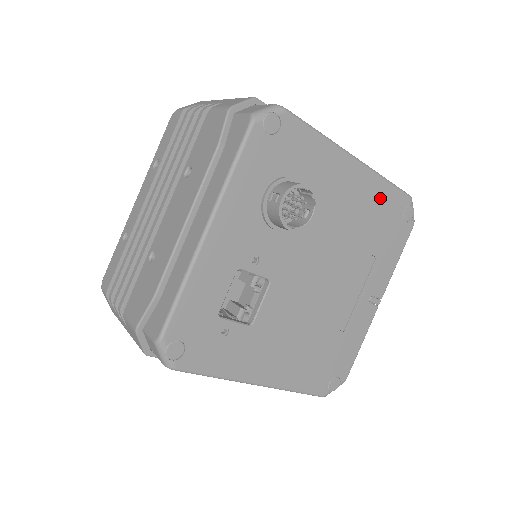
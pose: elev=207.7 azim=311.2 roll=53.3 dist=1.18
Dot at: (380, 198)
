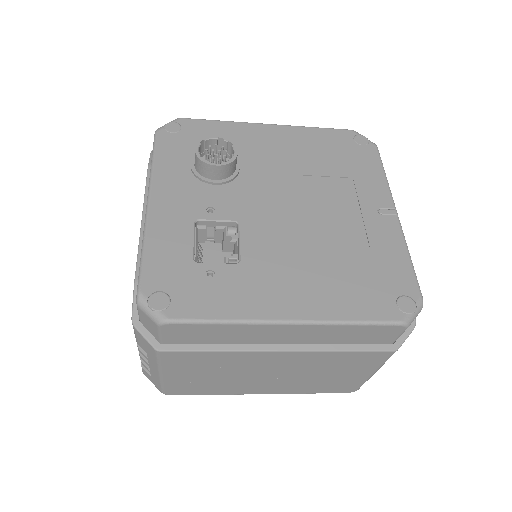
Dot at: (316, 139)
